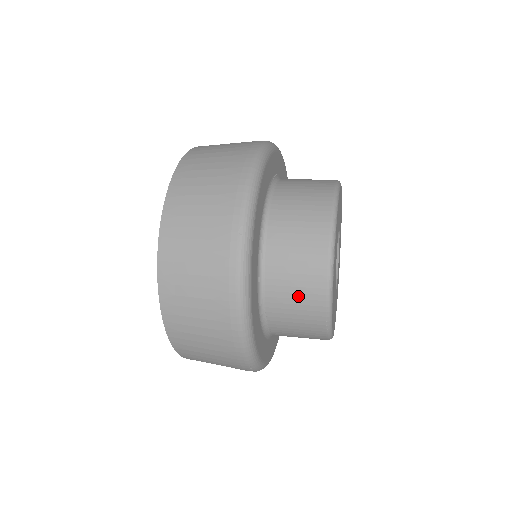
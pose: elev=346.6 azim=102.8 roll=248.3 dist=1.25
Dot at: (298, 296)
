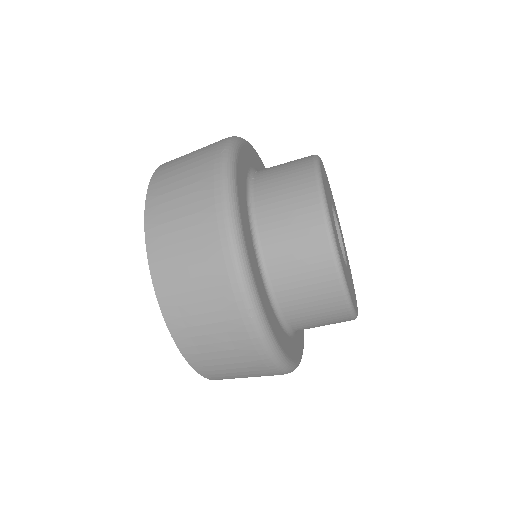
Dot at: occluded
